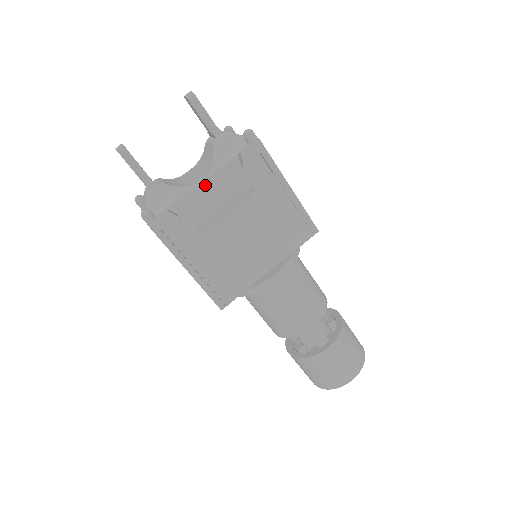
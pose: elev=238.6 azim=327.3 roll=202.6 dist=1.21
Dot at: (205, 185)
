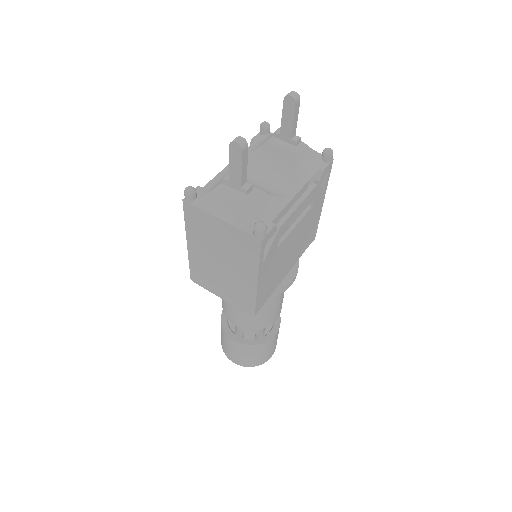
Dot at: occluded
